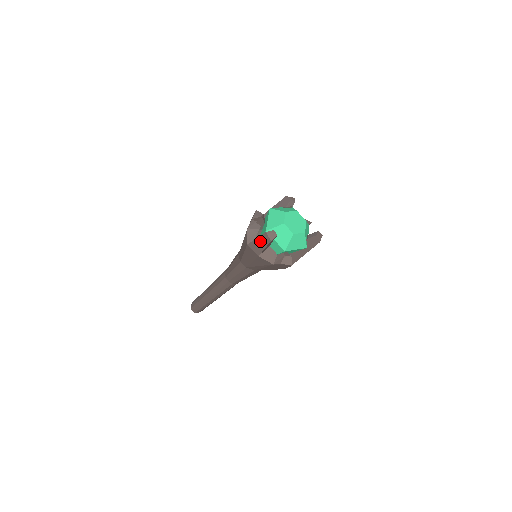
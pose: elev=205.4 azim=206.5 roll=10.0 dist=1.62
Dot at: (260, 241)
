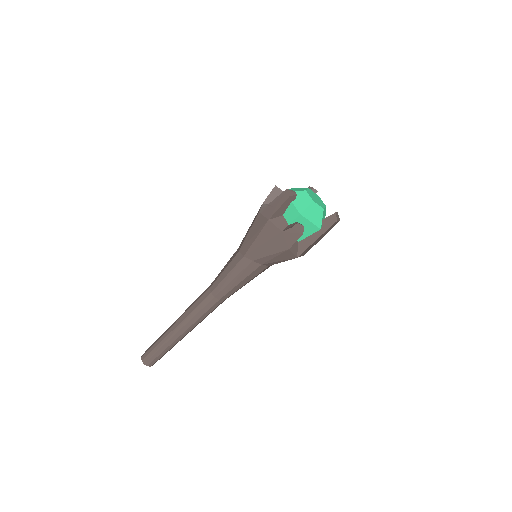
Dot at: (276, 201)
